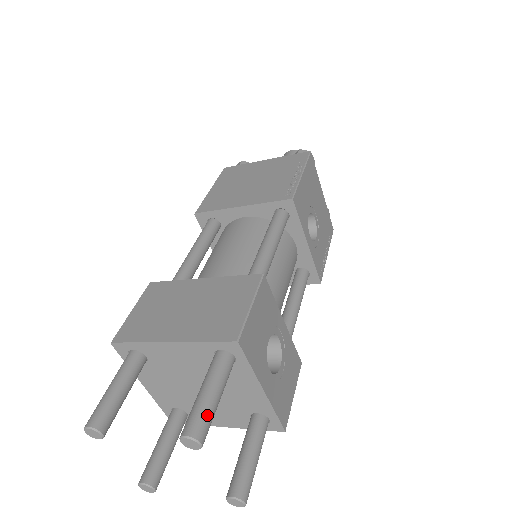
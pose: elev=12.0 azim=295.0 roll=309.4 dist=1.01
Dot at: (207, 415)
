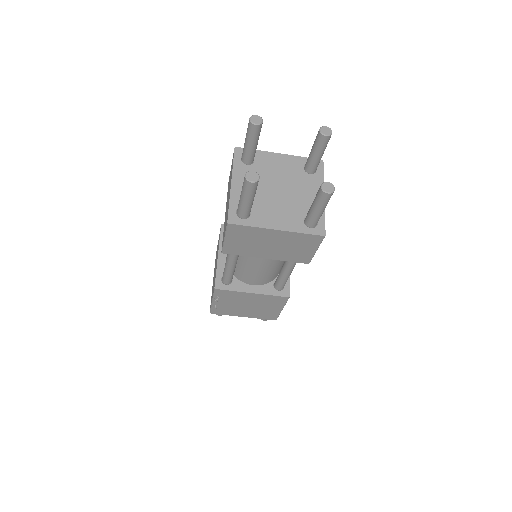
Dot at: occluded
